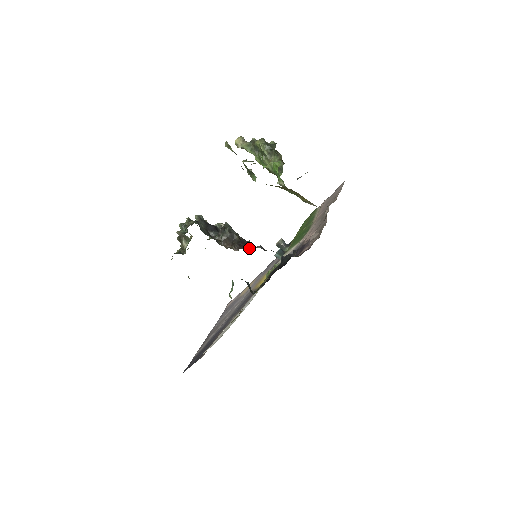
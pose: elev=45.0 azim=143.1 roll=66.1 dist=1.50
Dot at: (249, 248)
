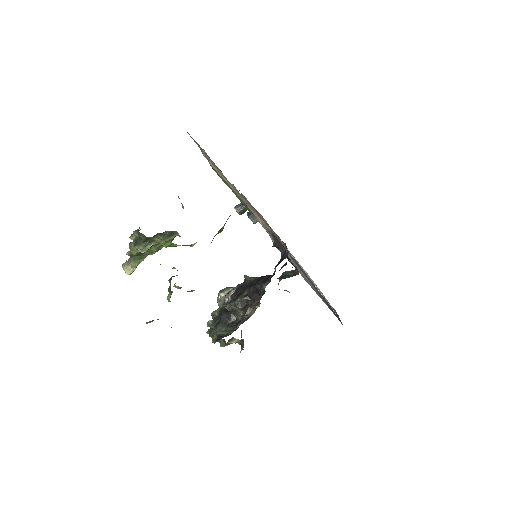
Dot at: (262, 295)
